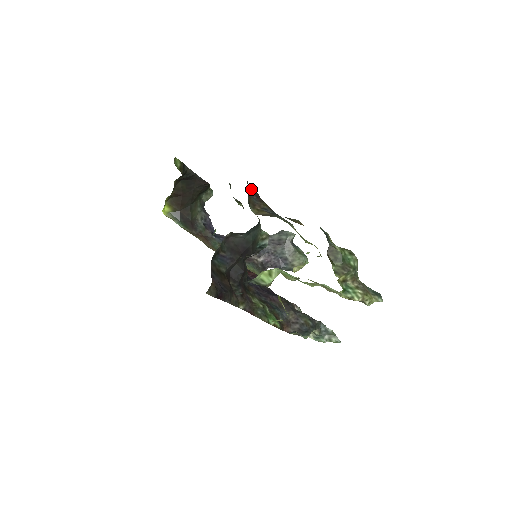
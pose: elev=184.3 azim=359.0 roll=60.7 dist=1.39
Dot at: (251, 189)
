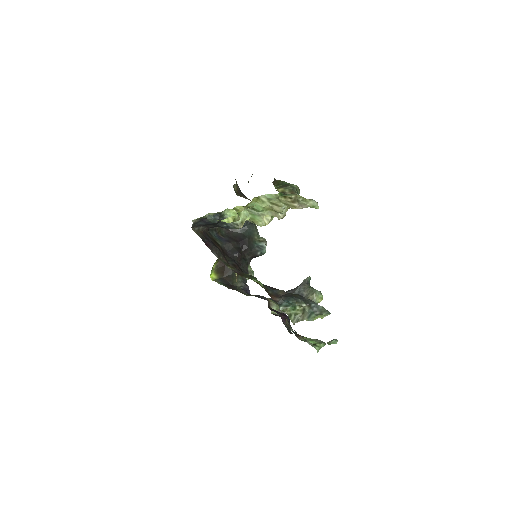
Dot at: (243, 195)
